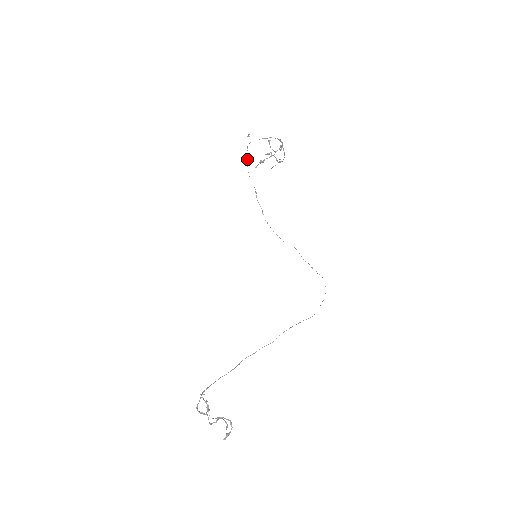
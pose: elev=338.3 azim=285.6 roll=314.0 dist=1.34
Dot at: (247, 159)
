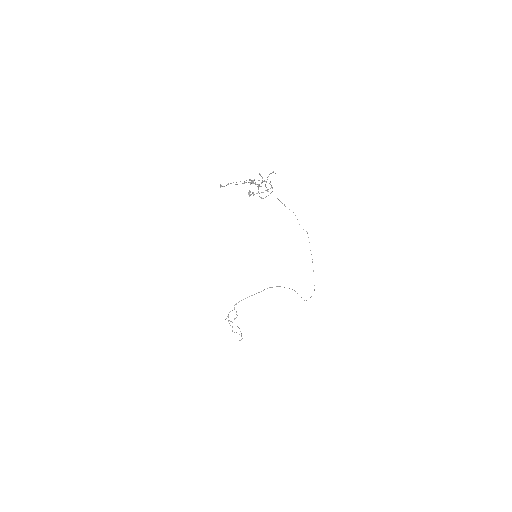
Dot at: occluded
